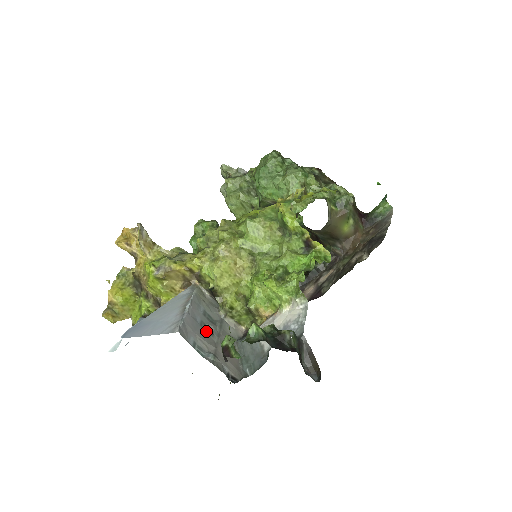
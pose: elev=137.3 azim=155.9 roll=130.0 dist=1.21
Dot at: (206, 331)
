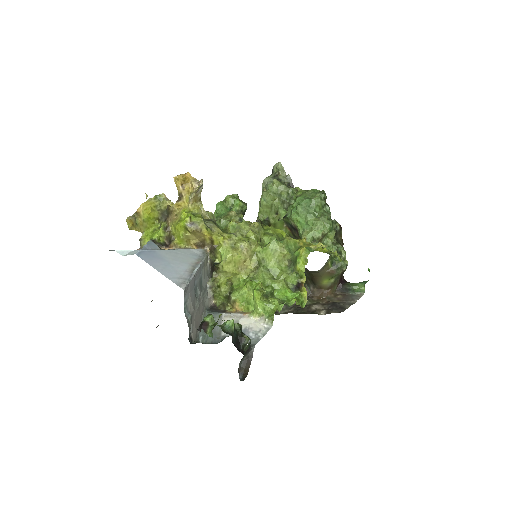
Dot at: (195, 294)
